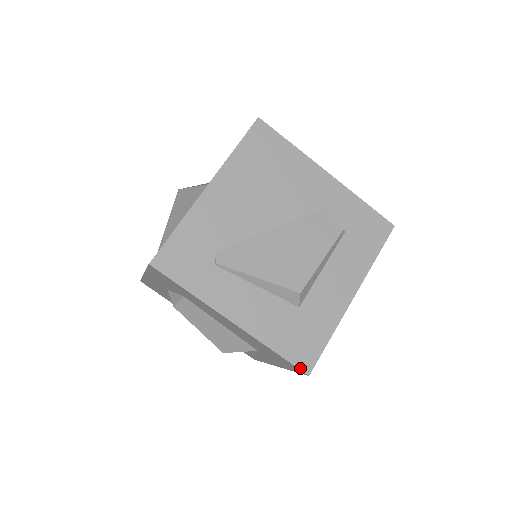
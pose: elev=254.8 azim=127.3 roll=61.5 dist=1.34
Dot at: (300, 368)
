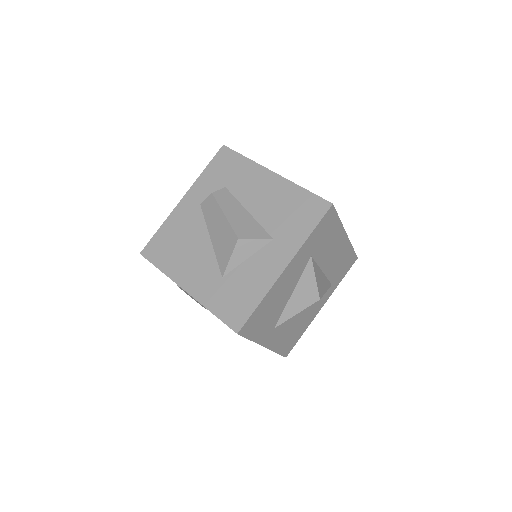
Dot at: (325, 200)
